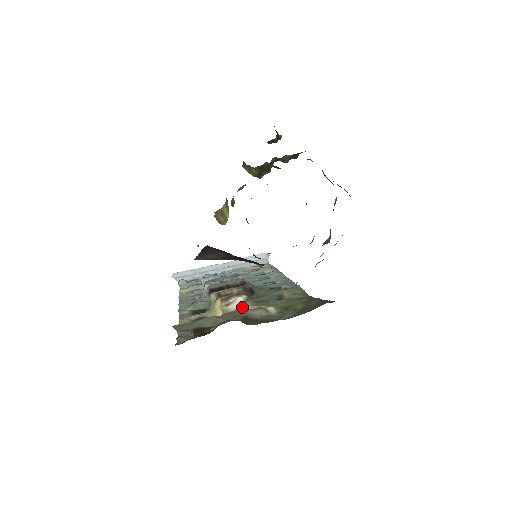
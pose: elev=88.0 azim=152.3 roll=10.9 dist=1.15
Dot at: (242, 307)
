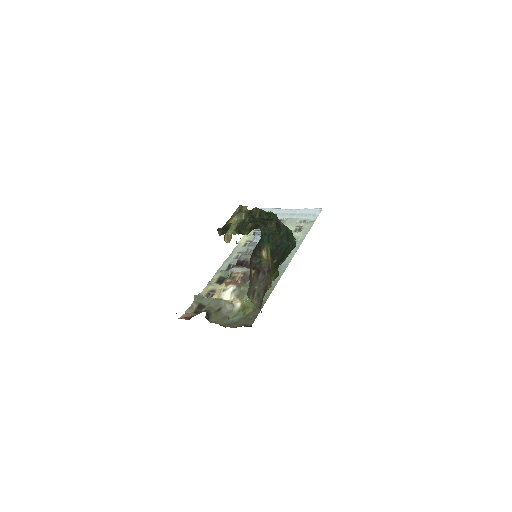
Dot at: (227, 296)
